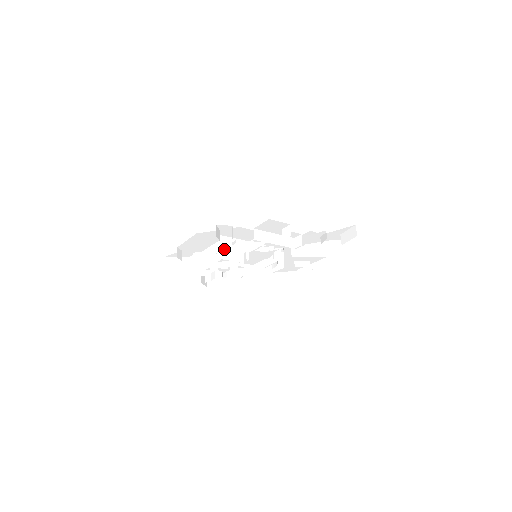
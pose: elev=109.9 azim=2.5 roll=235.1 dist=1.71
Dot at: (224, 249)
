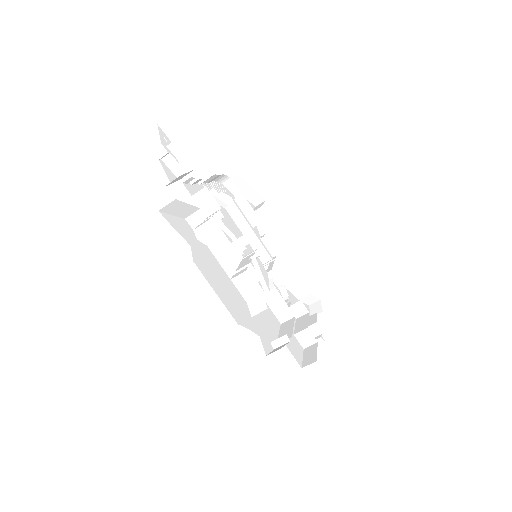
Dot at: occluded
